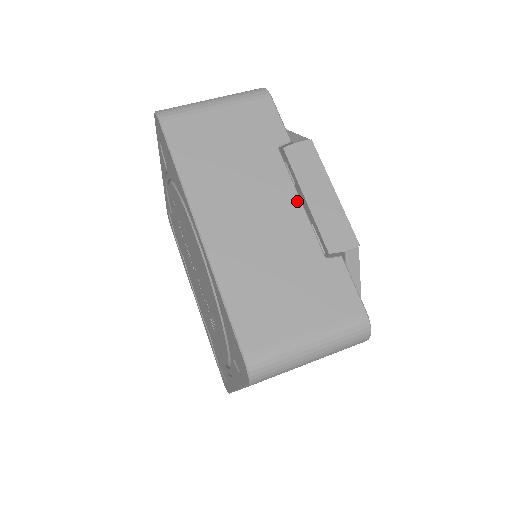
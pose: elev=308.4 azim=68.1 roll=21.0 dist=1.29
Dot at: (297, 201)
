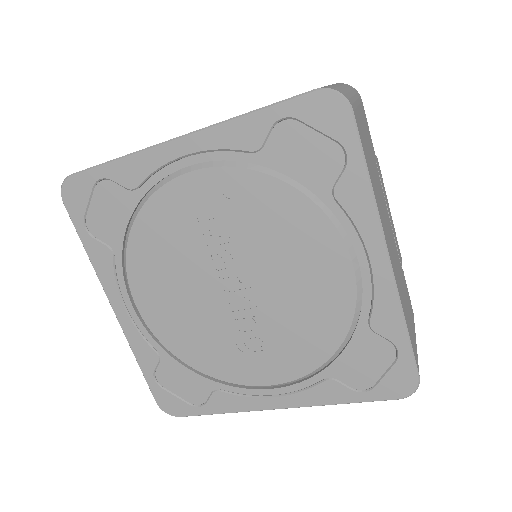
Dot at: occluded
